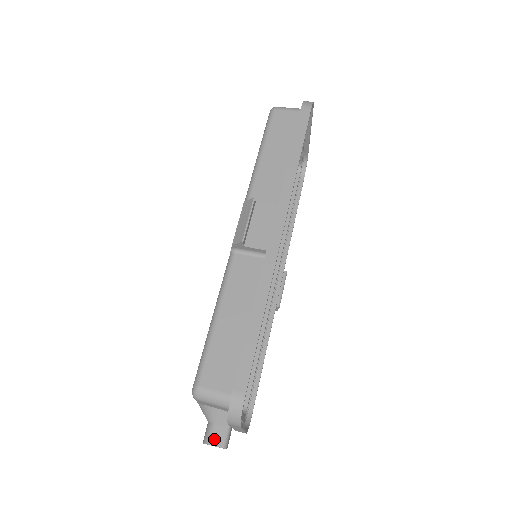
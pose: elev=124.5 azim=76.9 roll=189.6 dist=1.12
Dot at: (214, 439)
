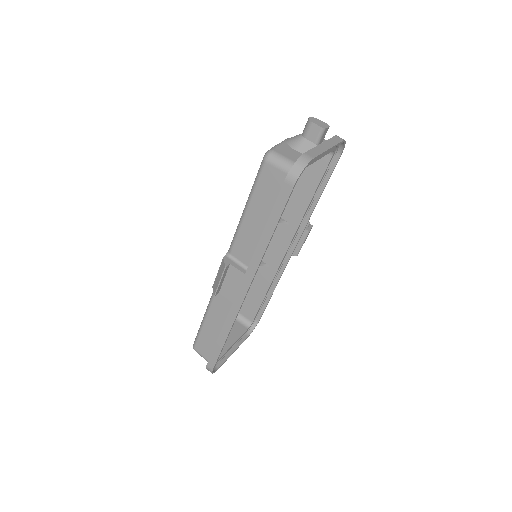
Dot at: occluded
